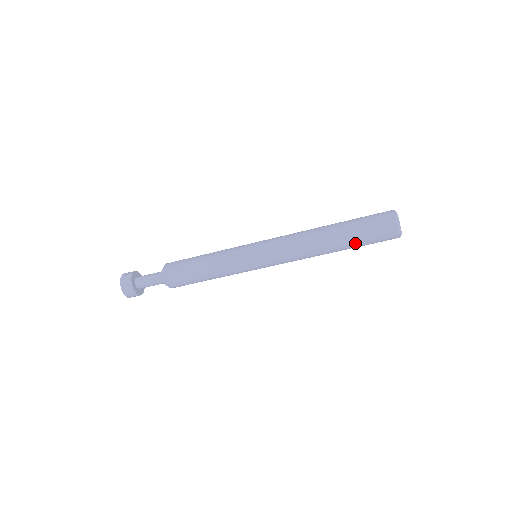
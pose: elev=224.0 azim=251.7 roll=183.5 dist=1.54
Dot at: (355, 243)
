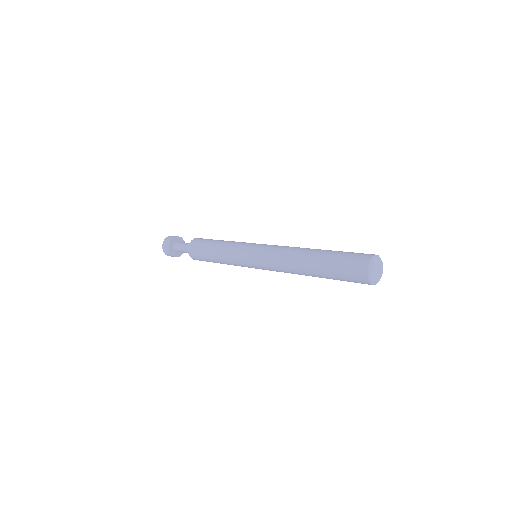
Dot at: occluded
